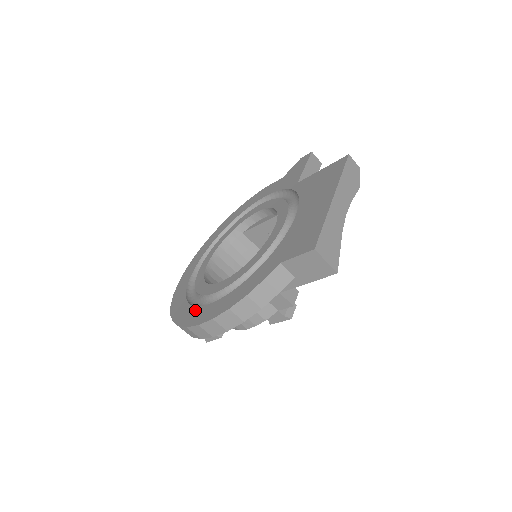
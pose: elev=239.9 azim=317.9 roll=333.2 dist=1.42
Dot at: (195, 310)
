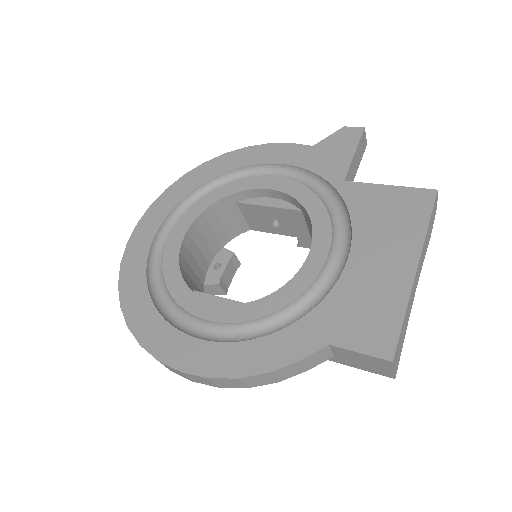
Dot at: (171, 333)
